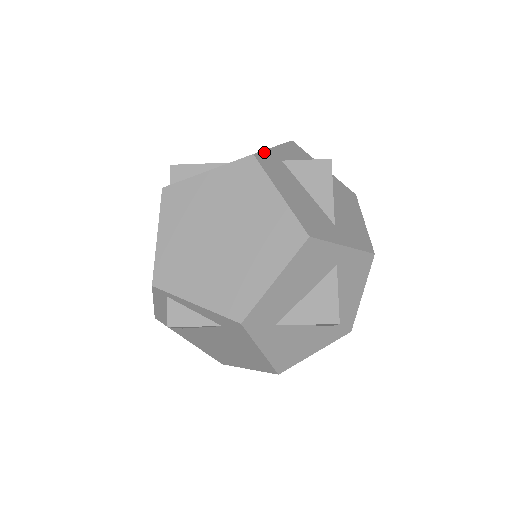
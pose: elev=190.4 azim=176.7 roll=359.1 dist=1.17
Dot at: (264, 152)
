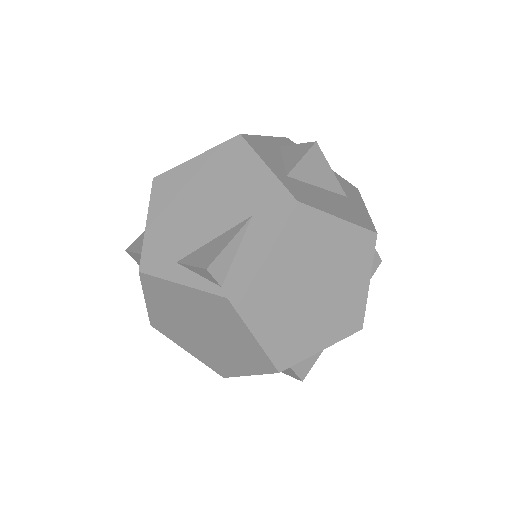
Dot at: (285, 185)
